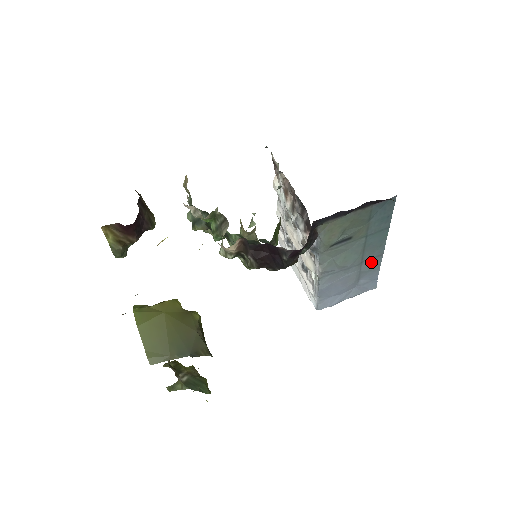
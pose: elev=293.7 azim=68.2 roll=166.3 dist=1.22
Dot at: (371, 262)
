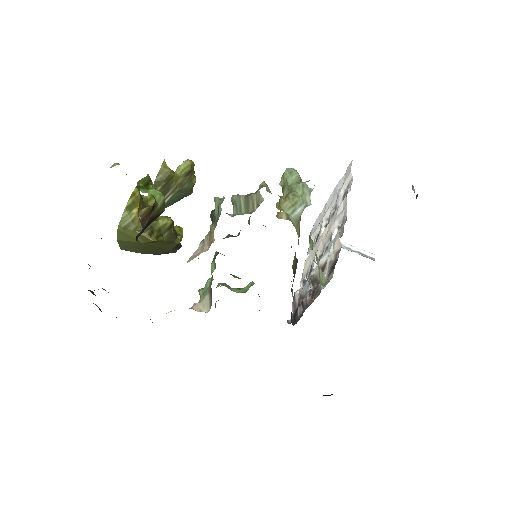
Dot at: occluded
